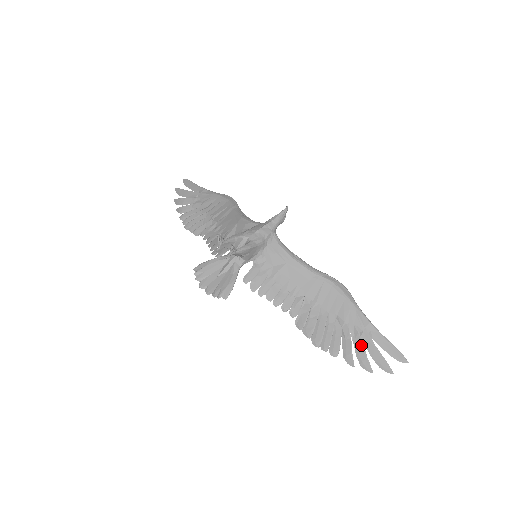
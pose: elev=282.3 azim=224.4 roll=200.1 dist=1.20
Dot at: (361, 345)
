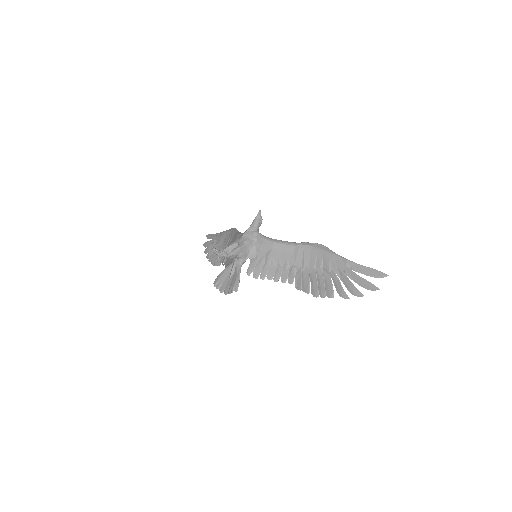
Dot at: (347, 280)
